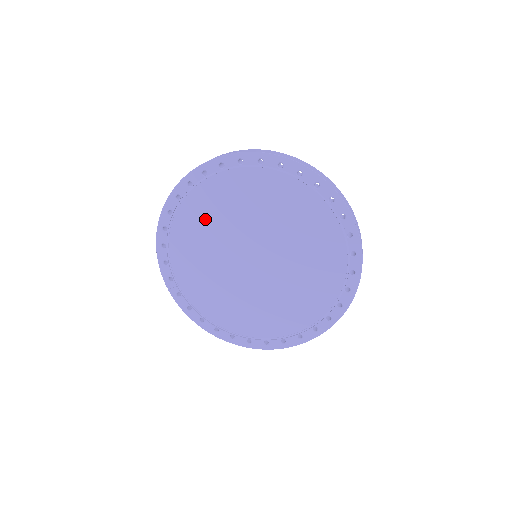
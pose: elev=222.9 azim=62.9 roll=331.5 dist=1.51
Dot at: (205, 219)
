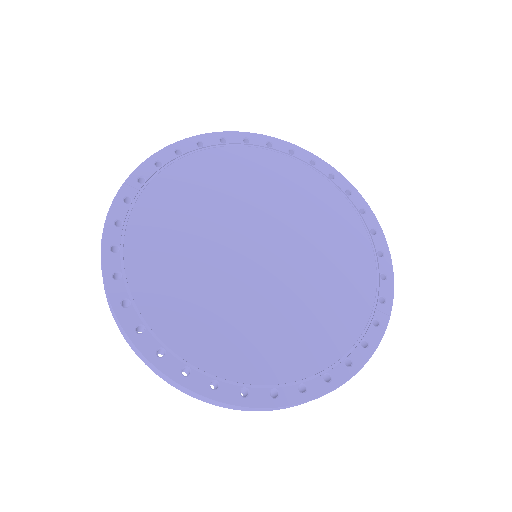
Dot at: (250, 177)
